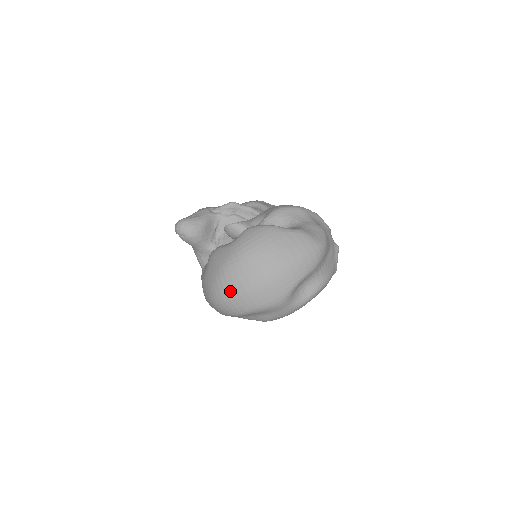
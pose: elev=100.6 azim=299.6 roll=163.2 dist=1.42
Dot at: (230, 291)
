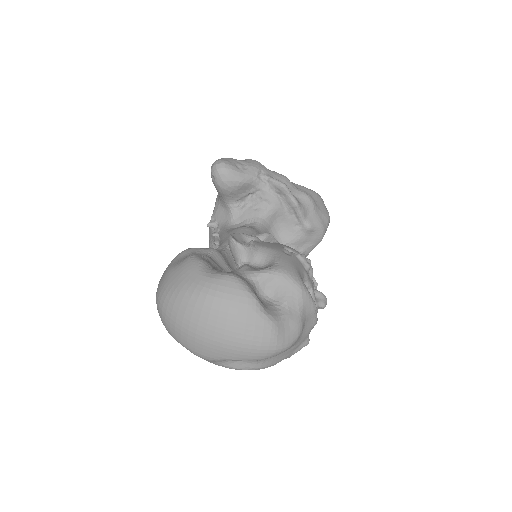
Dot at: (170, 313)
